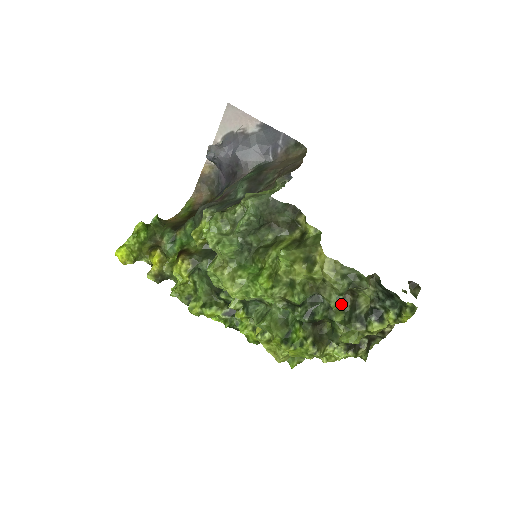
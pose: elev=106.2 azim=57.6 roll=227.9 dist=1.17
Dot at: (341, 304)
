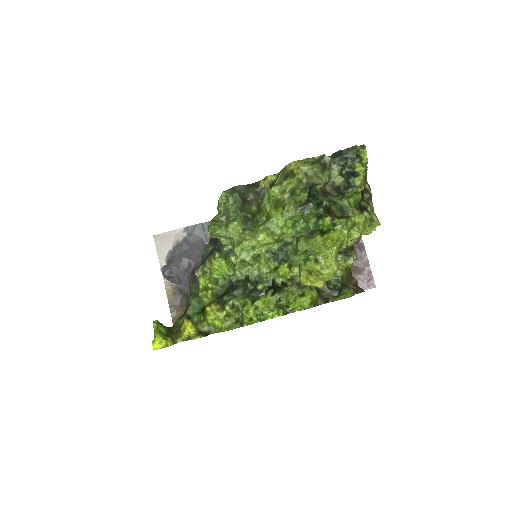
Dot at: (330, 195)
